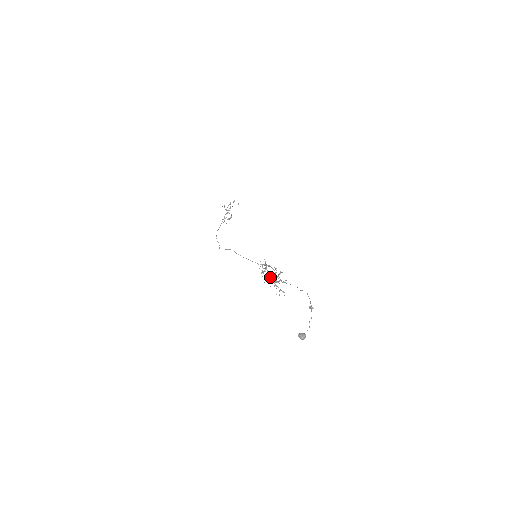
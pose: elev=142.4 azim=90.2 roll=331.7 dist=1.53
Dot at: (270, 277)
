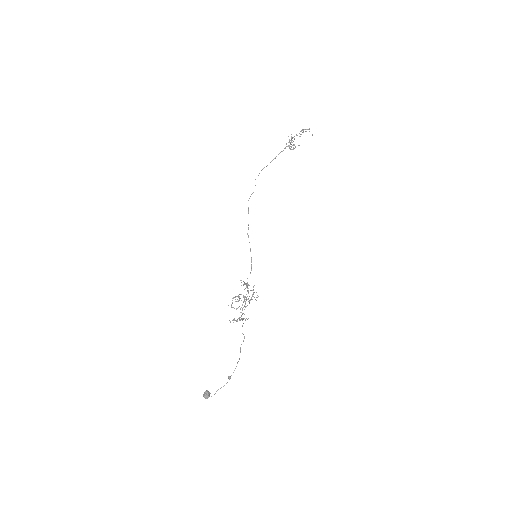
Dot at: (245, 296)
